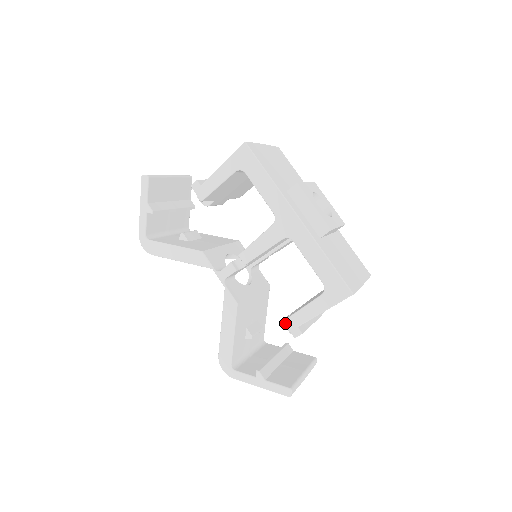
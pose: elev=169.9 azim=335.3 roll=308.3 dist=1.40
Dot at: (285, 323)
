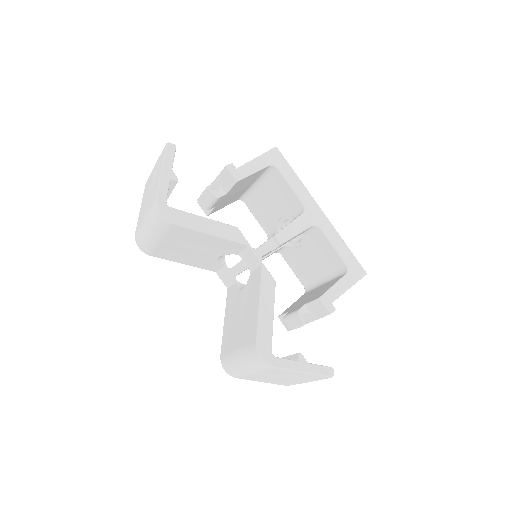
Dot at: (321, 299)
